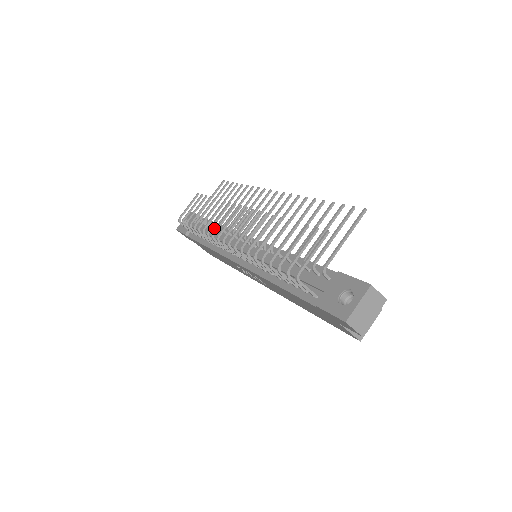
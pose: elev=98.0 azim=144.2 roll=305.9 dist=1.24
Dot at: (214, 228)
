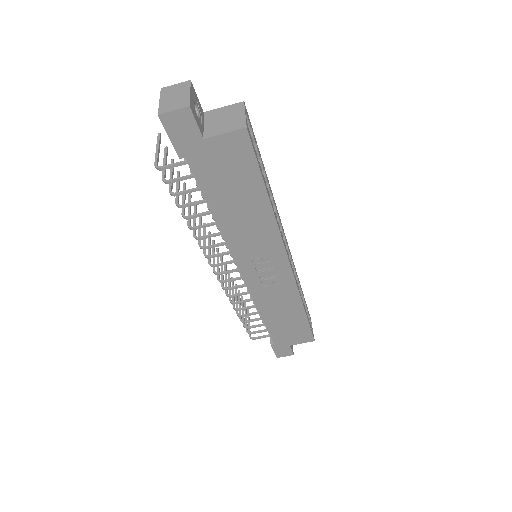
Dot at: occluded
